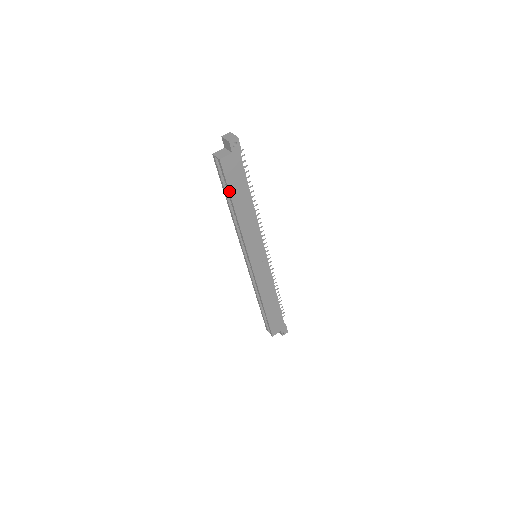
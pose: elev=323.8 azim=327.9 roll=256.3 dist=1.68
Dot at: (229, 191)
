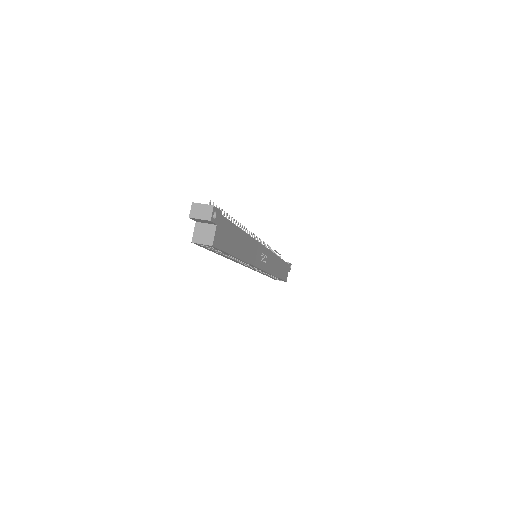
Dot at: (229, 254)
